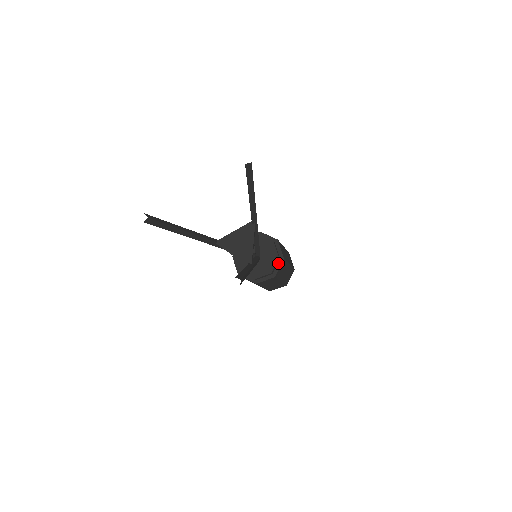
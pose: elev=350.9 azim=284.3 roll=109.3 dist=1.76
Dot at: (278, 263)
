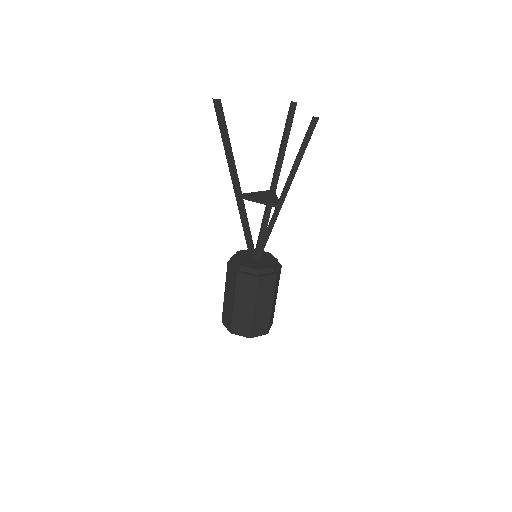
Dot at: (277, 267)
